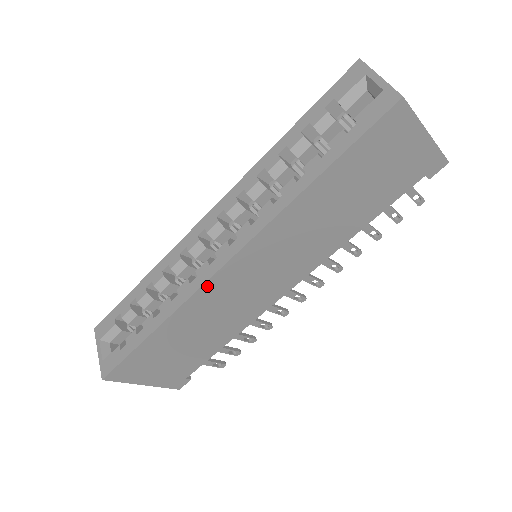
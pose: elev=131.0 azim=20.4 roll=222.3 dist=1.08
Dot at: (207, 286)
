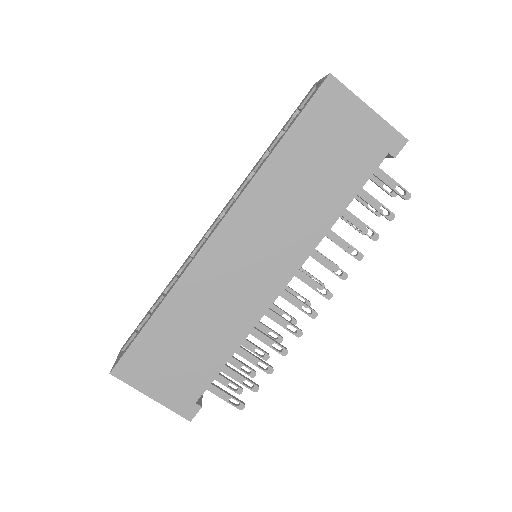
Dot at: (200, 259)
